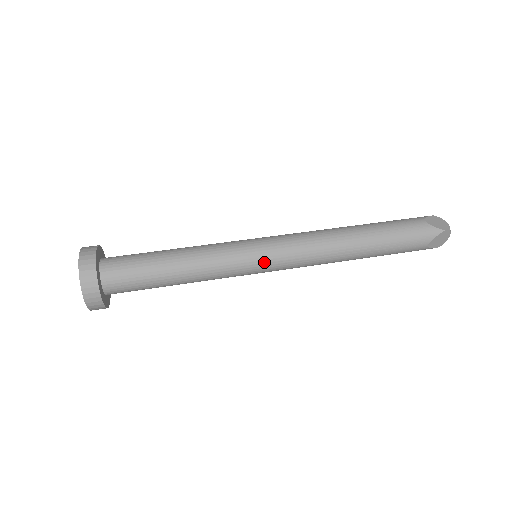
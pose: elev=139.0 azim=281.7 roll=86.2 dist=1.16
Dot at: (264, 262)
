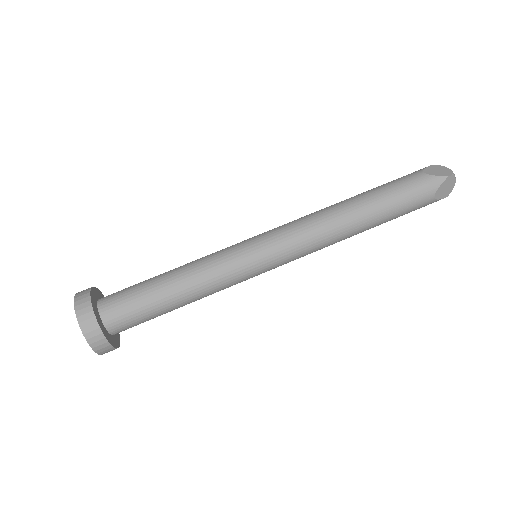
Dot at: (265, 259)
